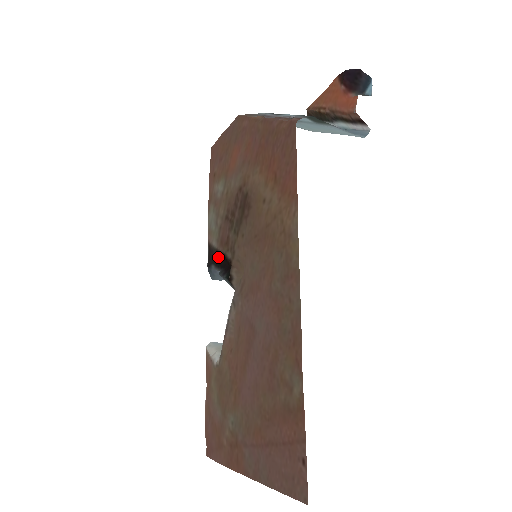
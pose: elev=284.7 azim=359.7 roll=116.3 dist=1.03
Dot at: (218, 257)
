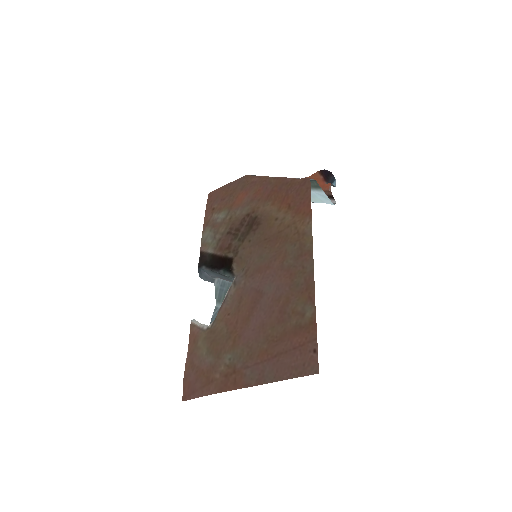
Dot at: (211, 260)
